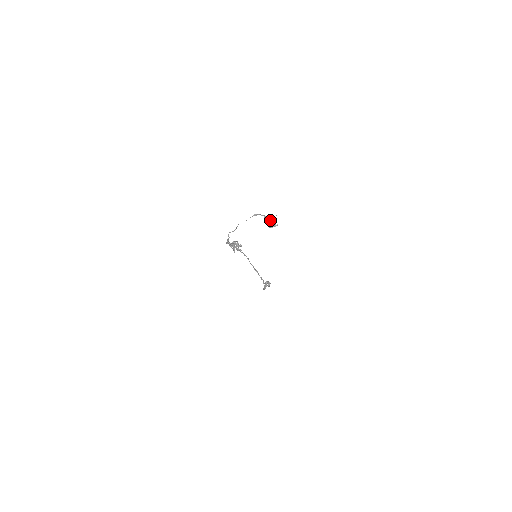
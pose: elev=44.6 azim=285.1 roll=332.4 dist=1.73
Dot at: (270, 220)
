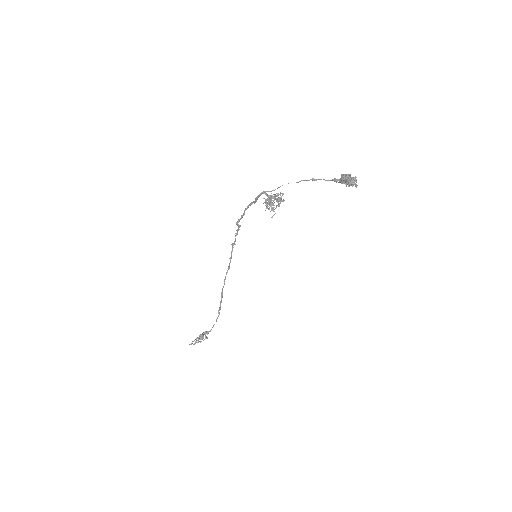
Dot at: occluded
